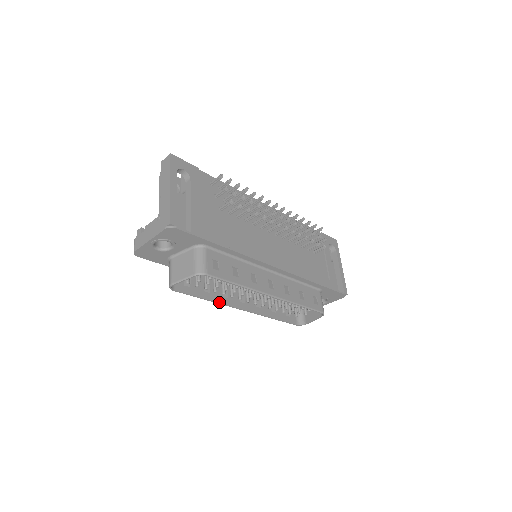
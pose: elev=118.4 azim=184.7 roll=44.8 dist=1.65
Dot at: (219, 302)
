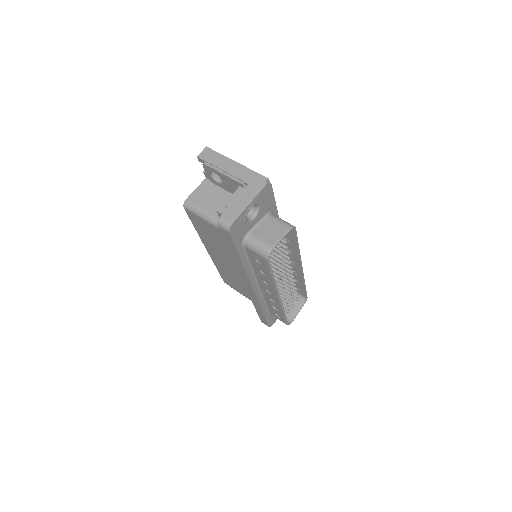
Dot at: (275, 284)
